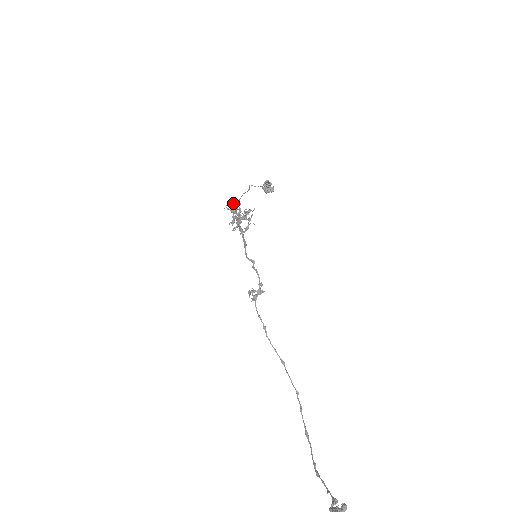
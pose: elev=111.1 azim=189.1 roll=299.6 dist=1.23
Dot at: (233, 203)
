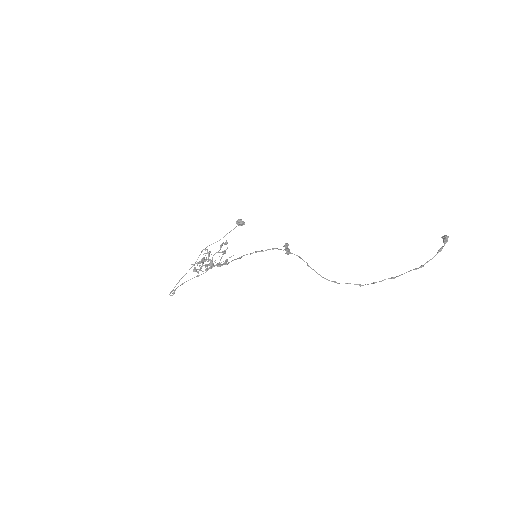
Dot at: (193, 264)
